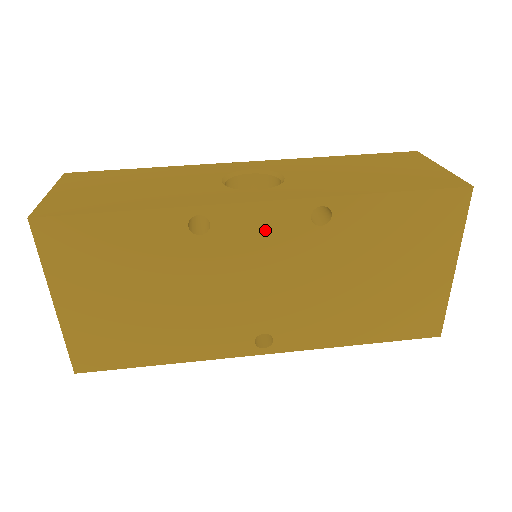
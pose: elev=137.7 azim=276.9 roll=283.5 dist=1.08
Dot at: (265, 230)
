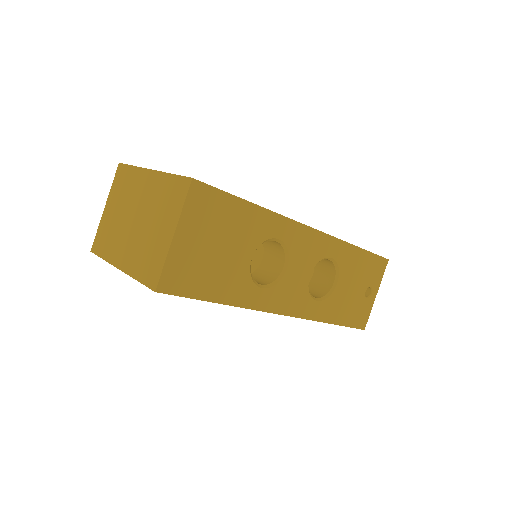
Dot at: occluded
